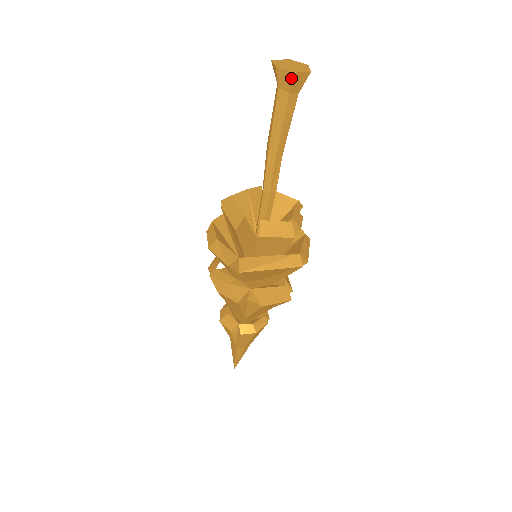
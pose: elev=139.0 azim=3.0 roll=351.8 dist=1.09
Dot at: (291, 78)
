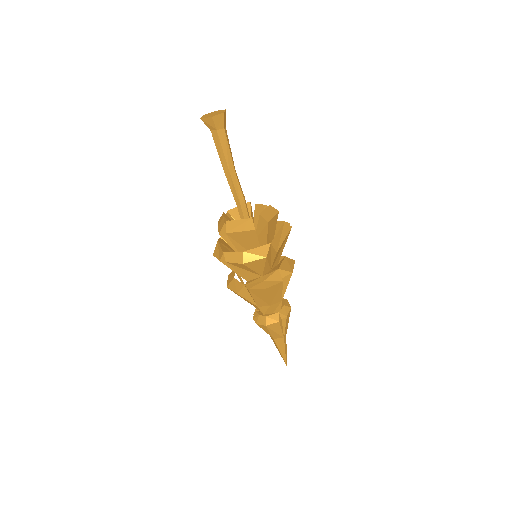
Dot at: (223, 118)
